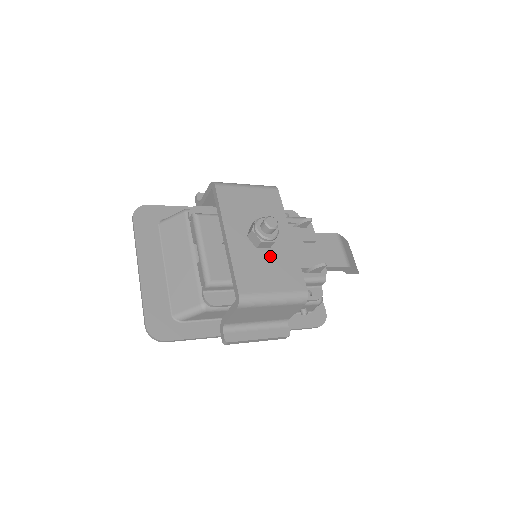
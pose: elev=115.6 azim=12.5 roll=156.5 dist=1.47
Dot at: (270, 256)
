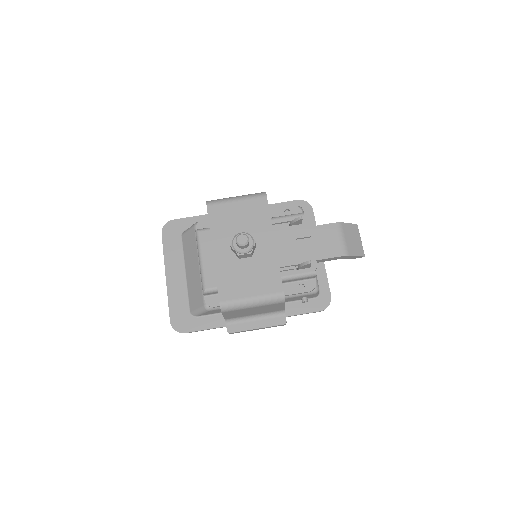
Dot at: (251, 264)
